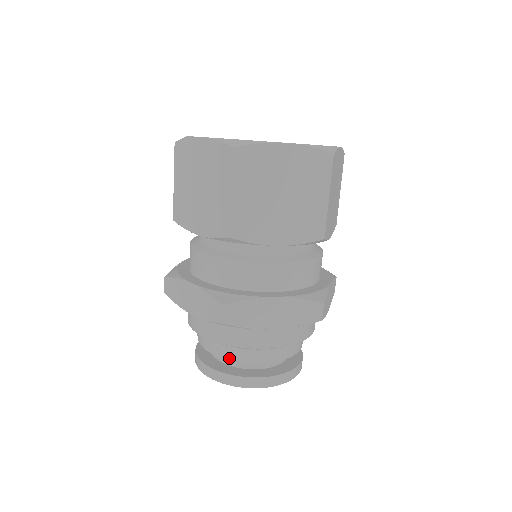
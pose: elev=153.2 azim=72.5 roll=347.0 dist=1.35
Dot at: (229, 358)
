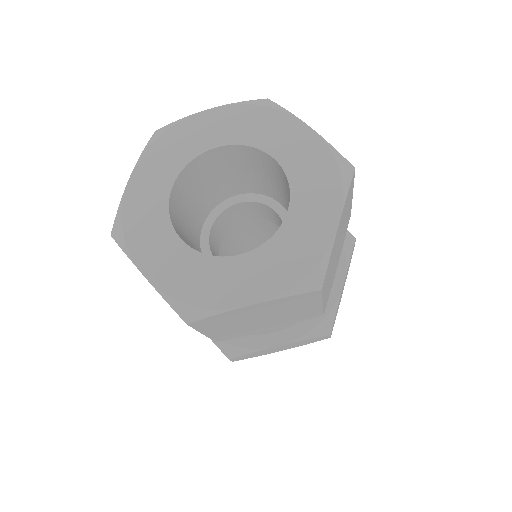
Dot at: occluded
